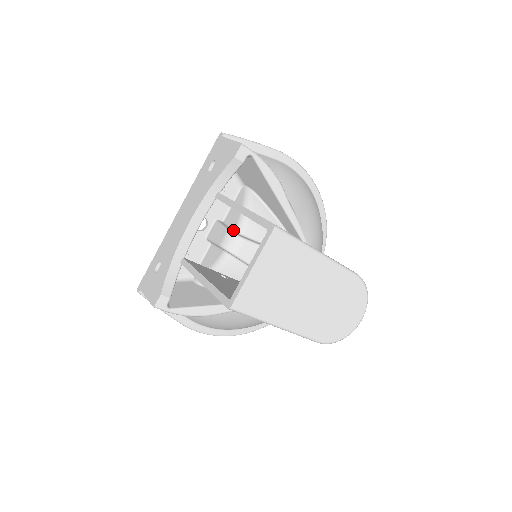
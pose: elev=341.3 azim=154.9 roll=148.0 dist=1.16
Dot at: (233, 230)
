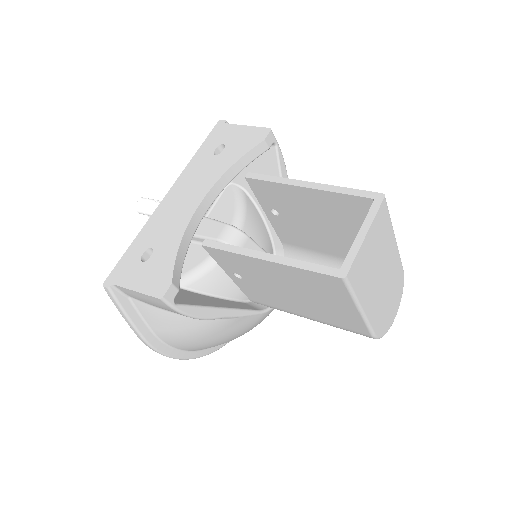
Dot at: occluded
